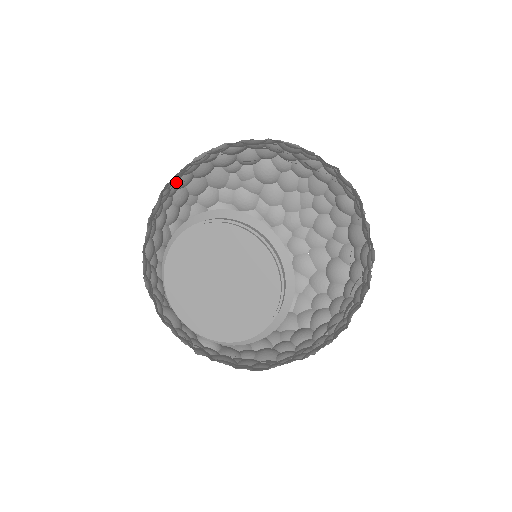
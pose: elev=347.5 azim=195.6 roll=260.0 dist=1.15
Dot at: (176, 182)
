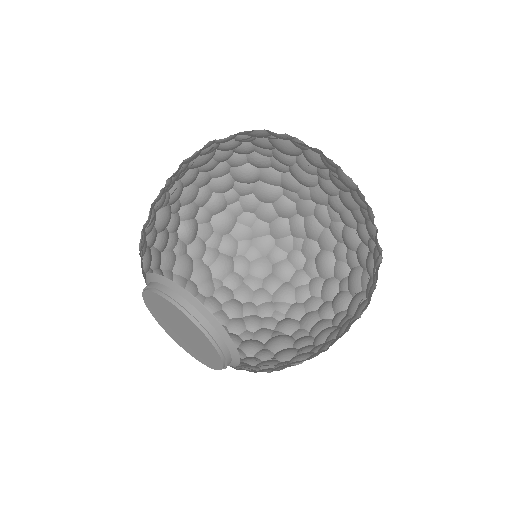
Dot at: occluded
